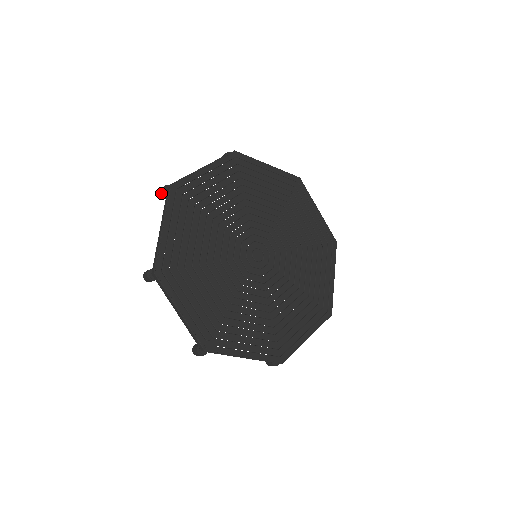
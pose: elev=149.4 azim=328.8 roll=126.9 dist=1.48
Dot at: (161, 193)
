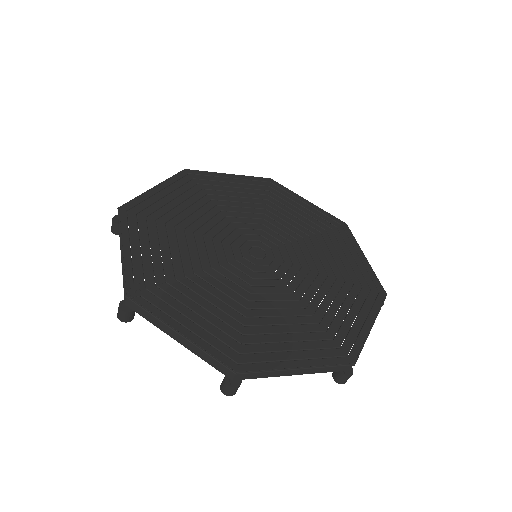
Dot at: occluded
